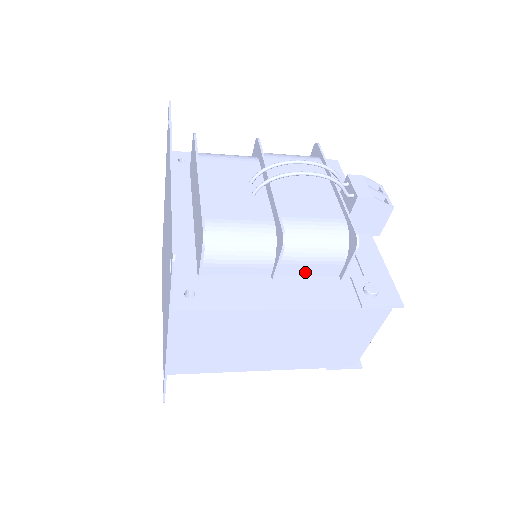
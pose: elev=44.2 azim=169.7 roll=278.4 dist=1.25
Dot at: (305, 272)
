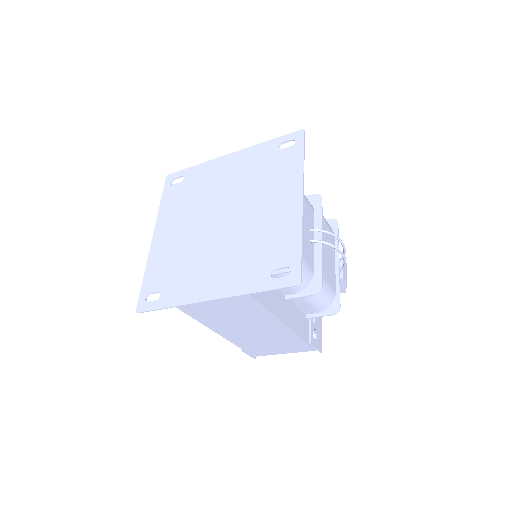
Dot at: (299, 304)
